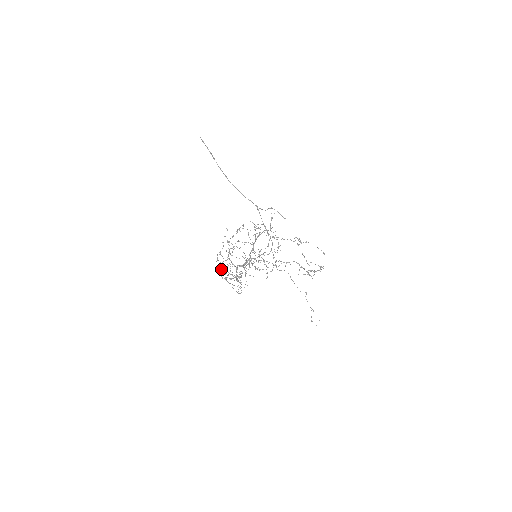
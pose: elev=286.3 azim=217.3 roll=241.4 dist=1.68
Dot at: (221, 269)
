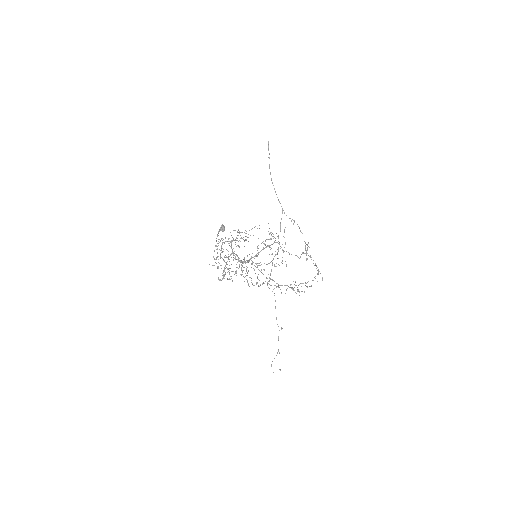
Dot at: (222, 227)
